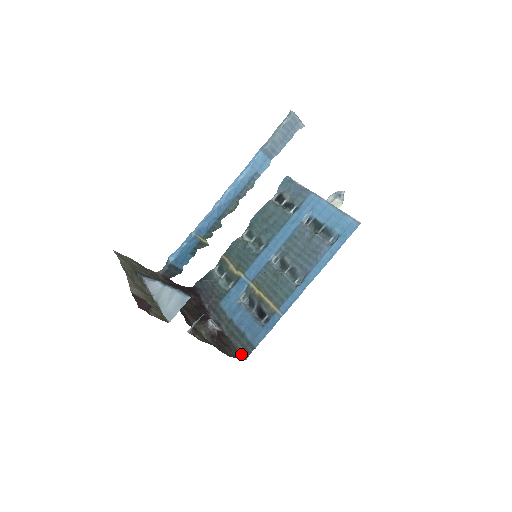
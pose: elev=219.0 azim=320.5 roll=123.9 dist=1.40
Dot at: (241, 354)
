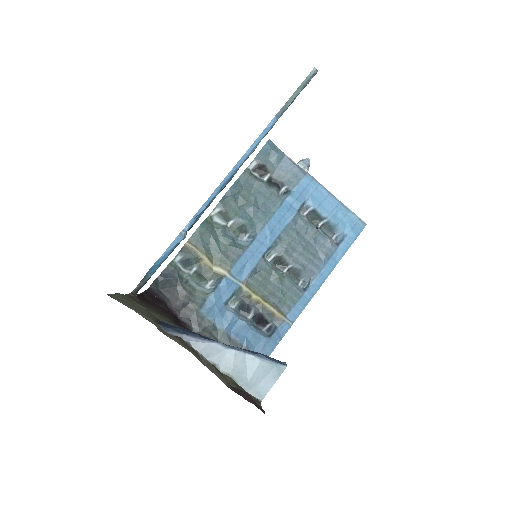
Dot at: occluded
